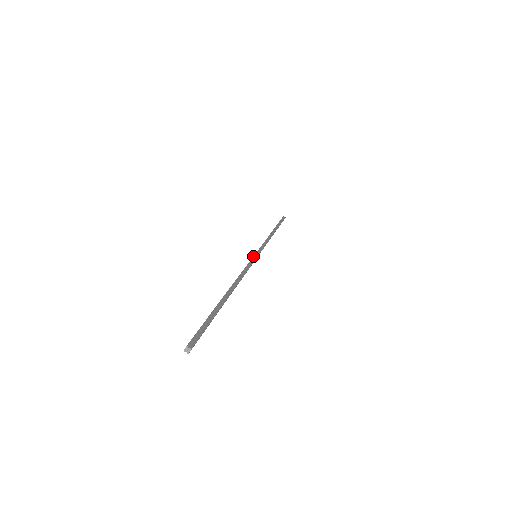
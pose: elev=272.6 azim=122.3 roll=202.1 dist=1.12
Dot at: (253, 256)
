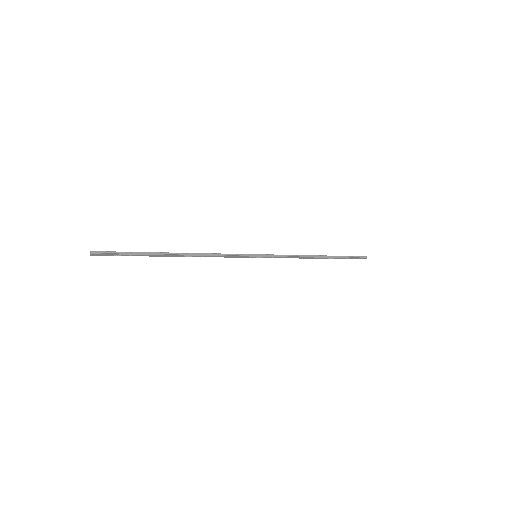
Dot at: (250, 254)
